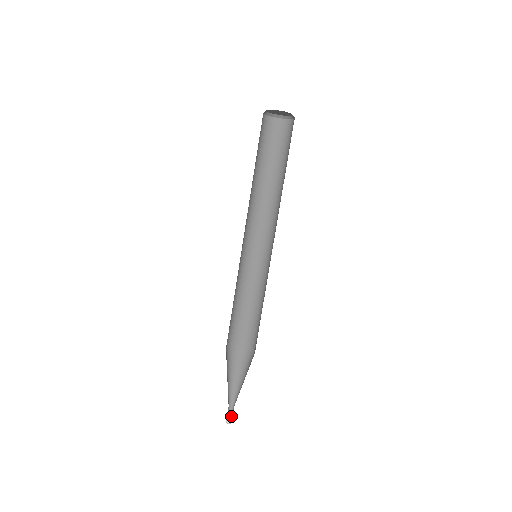
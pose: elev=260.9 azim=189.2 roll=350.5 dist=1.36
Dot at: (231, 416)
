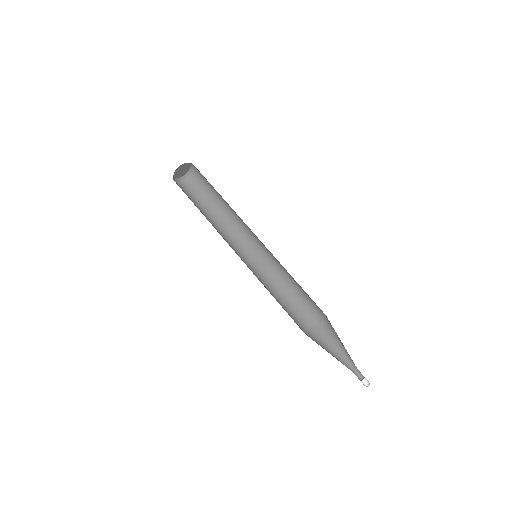
Dot at: (363, 378)
